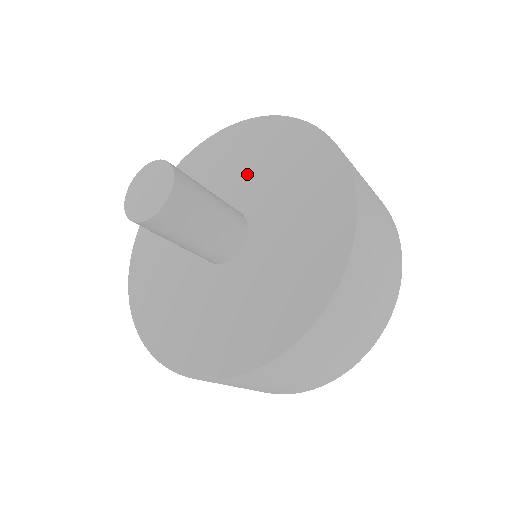
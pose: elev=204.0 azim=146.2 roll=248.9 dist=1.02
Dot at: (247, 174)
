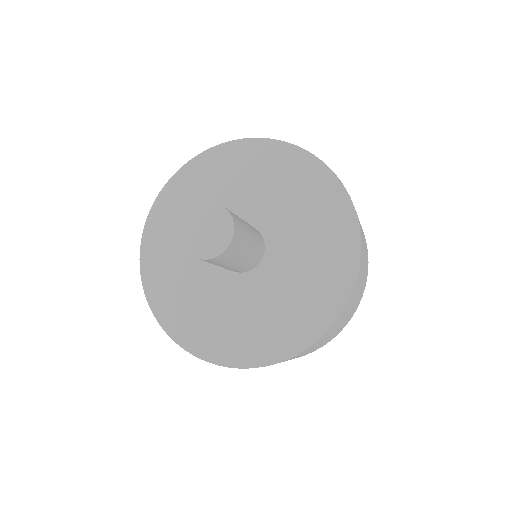
Dot at: (285, 209)
